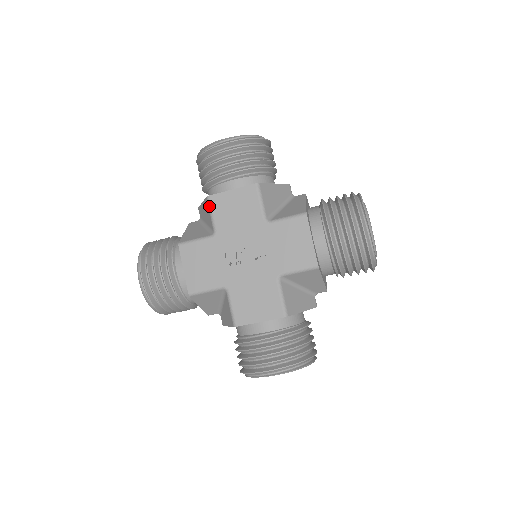
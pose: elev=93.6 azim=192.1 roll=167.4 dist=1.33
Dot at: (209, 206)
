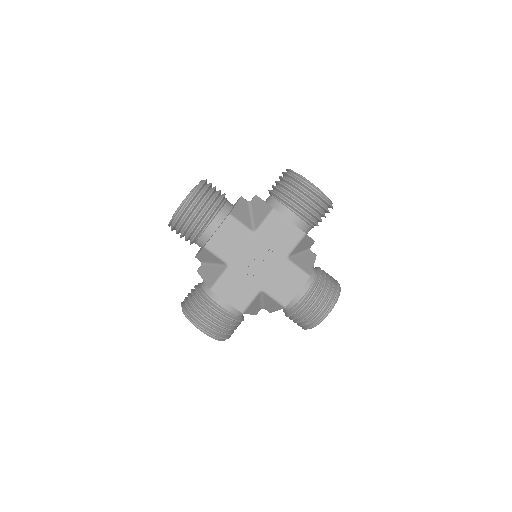
Dot at: (210, 252)
